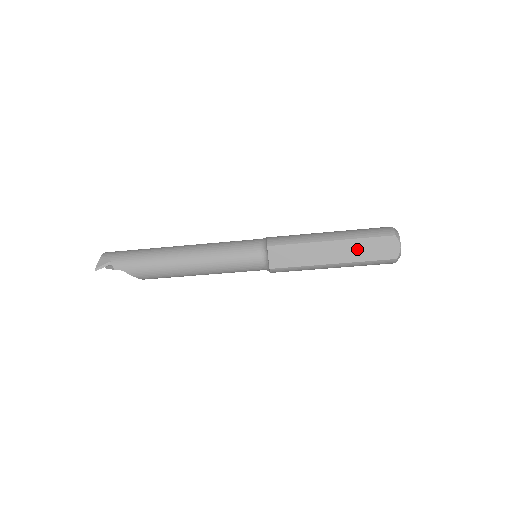
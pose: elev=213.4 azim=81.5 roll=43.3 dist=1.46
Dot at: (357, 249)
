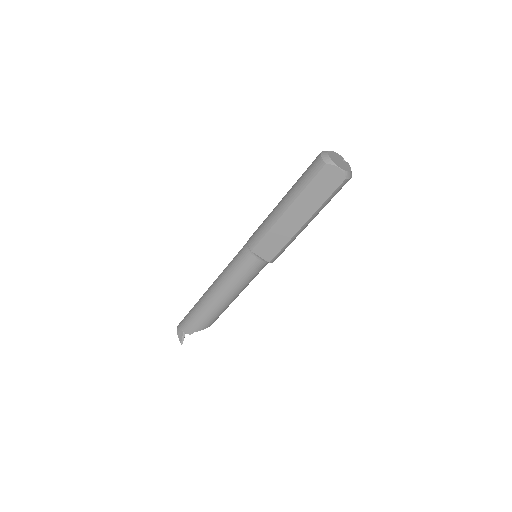
Dot at: (310, 199)
